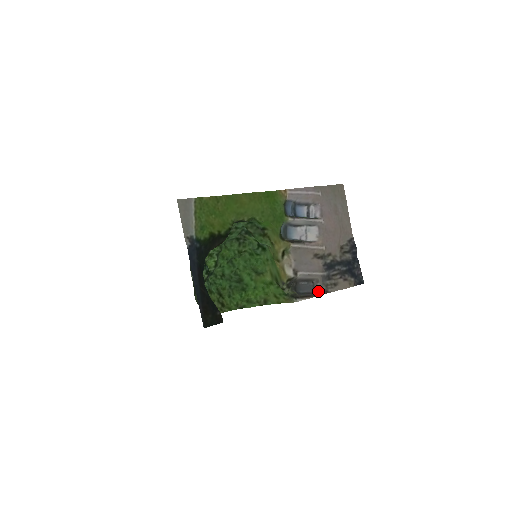
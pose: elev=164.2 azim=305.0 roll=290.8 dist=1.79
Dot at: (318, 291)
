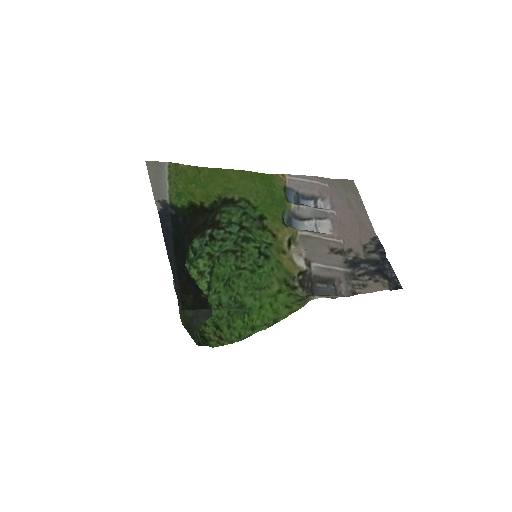
Dot at: (342, 293)
